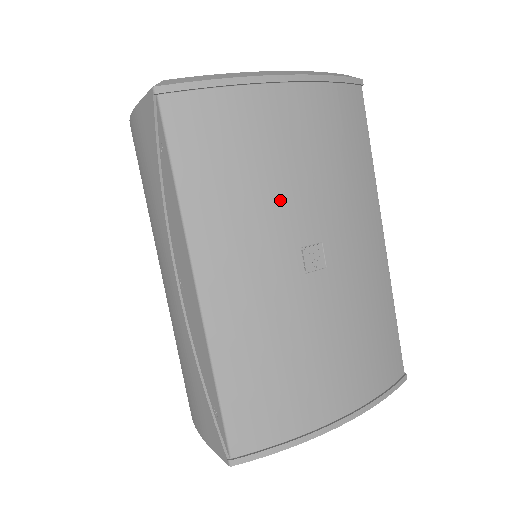
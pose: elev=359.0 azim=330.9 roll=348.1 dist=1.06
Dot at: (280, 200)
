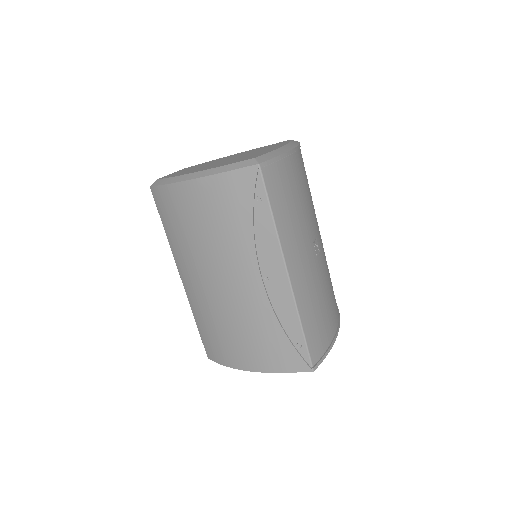
Dot at: (305, 218)
